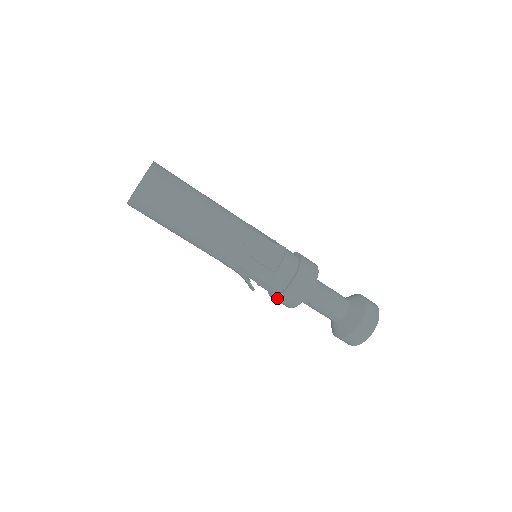
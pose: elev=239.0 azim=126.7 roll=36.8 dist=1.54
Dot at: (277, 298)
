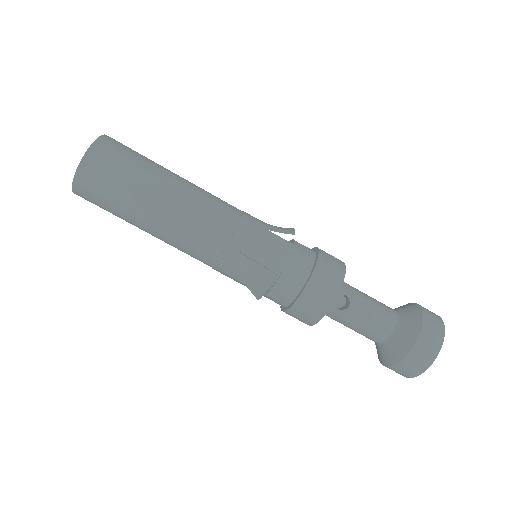
Dot at: (310, 285)
